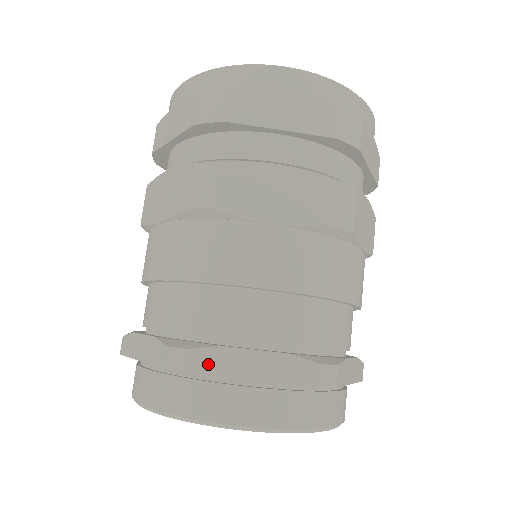
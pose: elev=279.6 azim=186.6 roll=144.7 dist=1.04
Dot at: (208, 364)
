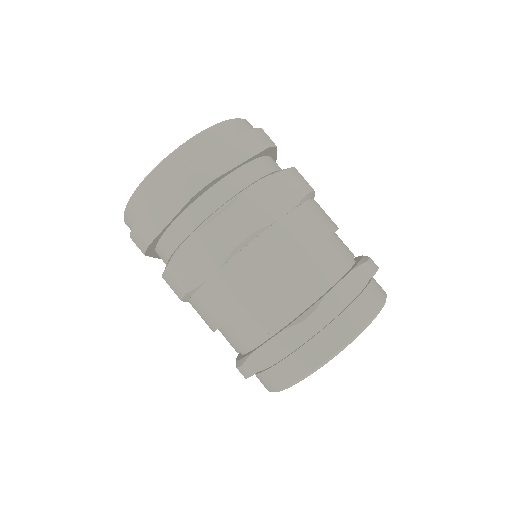
Dot at: (256, 365)
